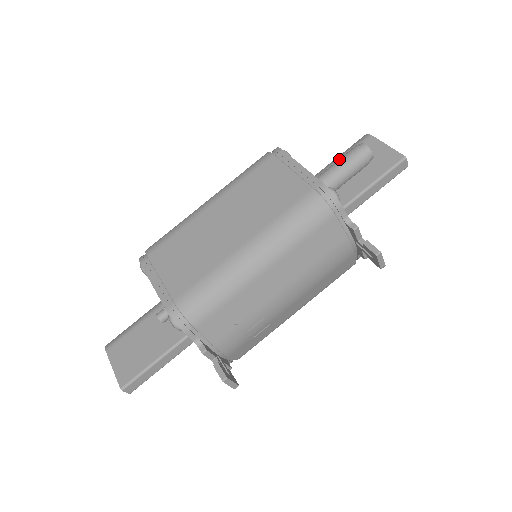
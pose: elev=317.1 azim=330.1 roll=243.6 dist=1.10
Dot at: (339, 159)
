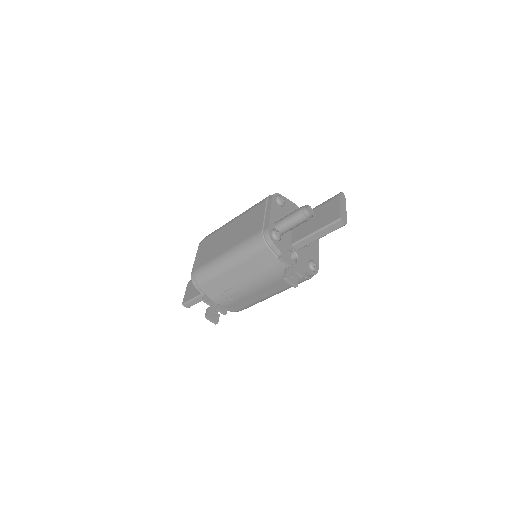
Dot at: (292, 212)
